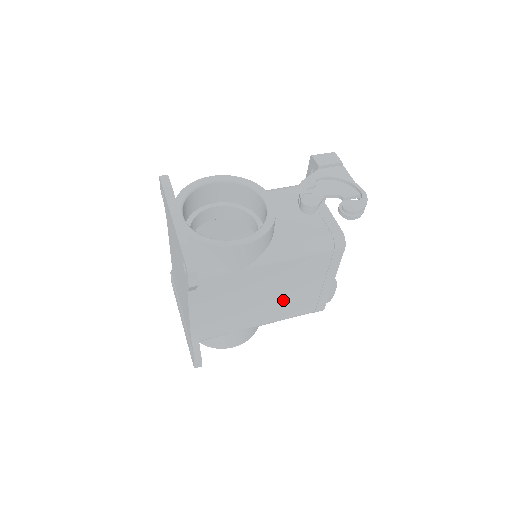
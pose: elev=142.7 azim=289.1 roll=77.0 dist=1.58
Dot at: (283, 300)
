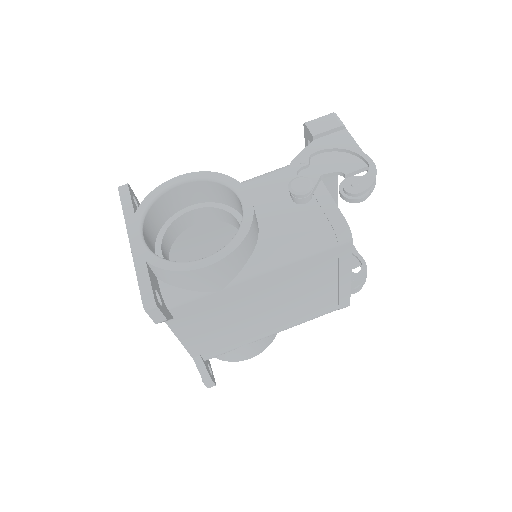
Dot at: (292, 306)
